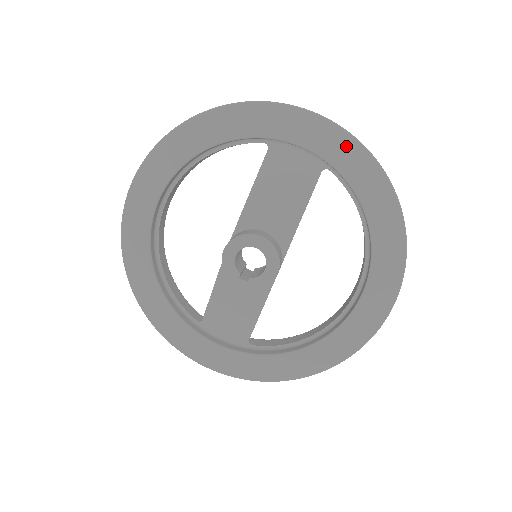
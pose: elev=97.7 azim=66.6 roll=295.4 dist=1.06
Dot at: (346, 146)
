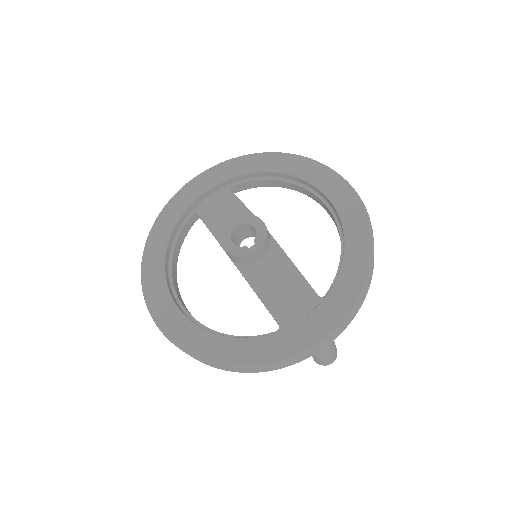
Dot at: (224, 168)
